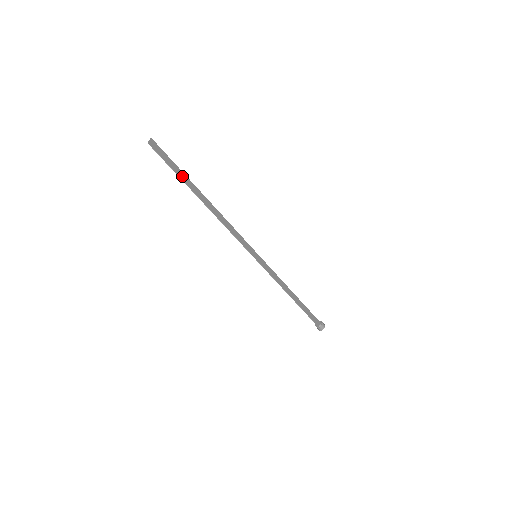
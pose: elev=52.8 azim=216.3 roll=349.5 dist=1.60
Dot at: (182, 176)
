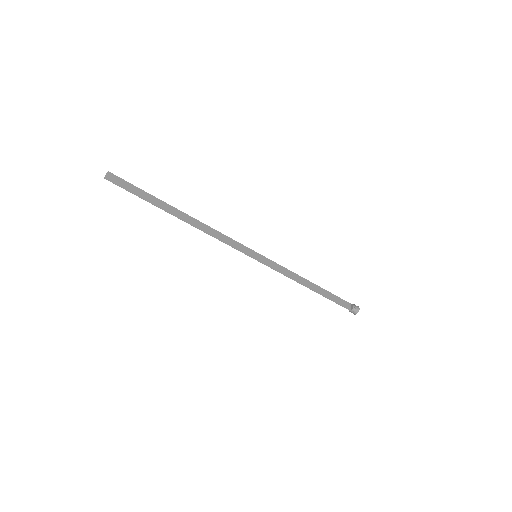
Dot at: (150, 199)
